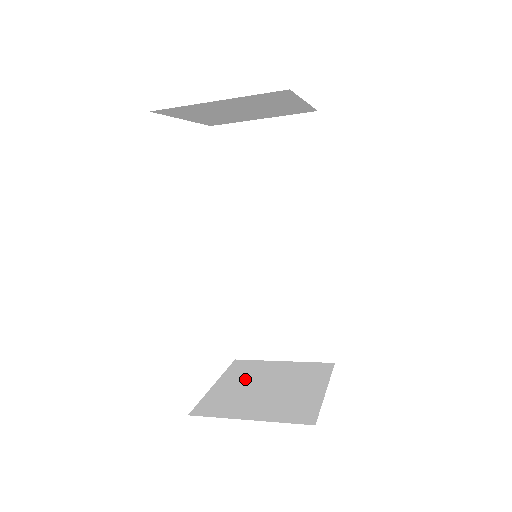
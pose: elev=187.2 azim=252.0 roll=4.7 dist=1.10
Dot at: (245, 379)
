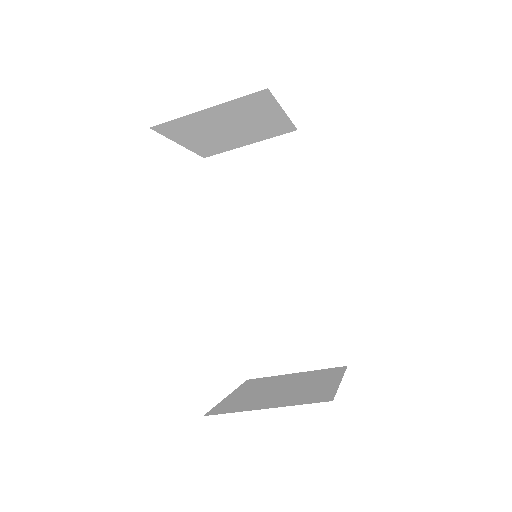
Dot at: (259, 388)
